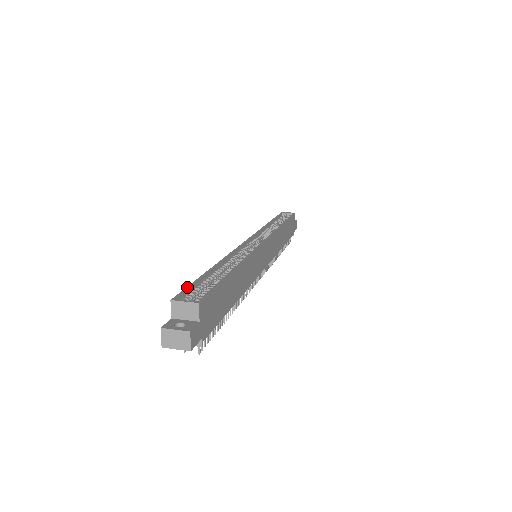
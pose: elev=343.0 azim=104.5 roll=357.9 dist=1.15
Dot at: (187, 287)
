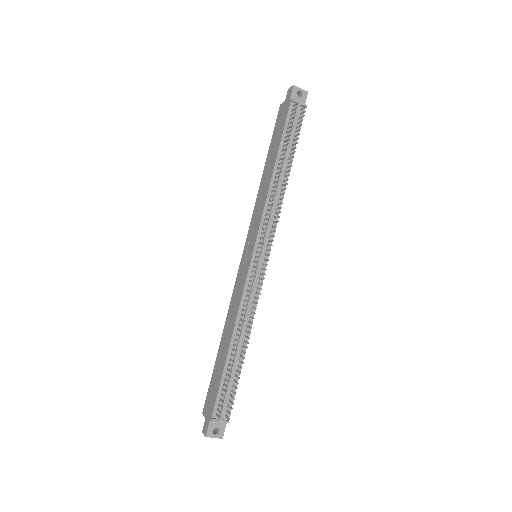
Dot at: (275, 125)
